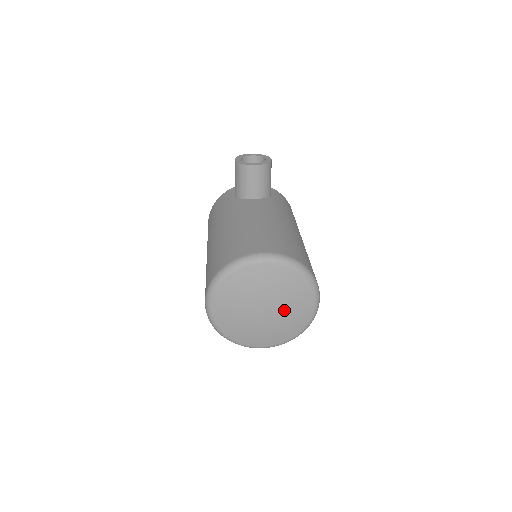
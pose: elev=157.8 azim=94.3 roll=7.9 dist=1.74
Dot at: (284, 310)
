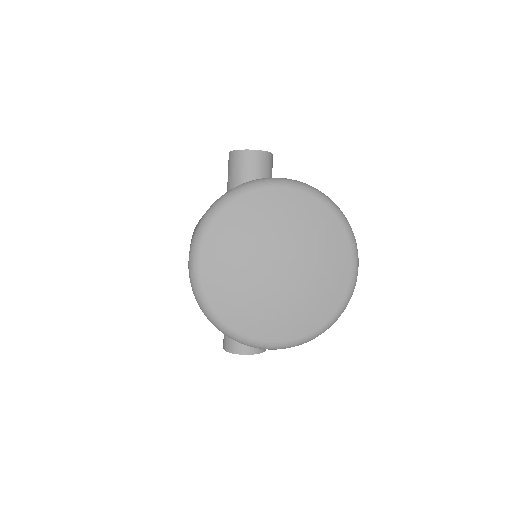
Dot at: (309, 267)
